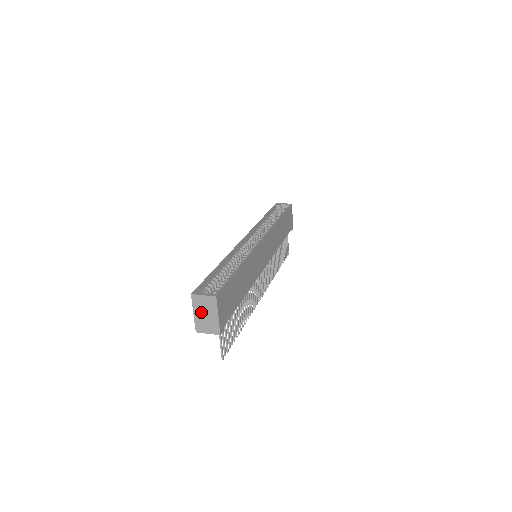
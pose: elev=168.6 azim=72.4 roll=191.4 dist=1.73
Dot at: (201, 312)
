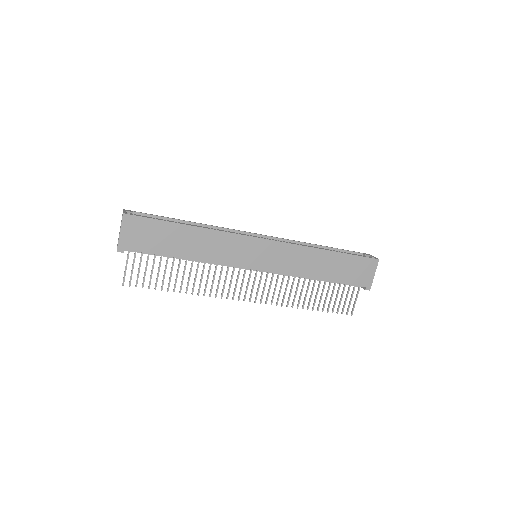
Dot at: occluded
